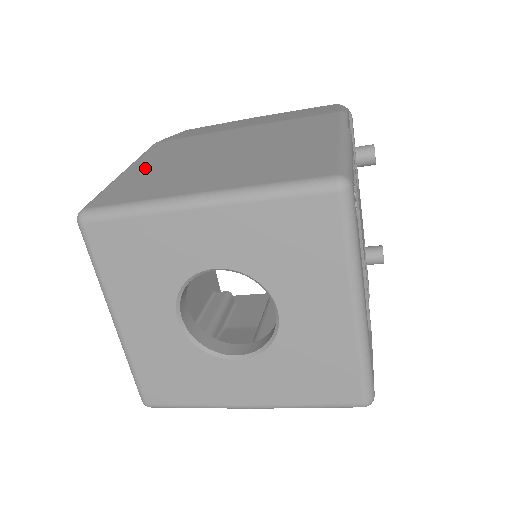
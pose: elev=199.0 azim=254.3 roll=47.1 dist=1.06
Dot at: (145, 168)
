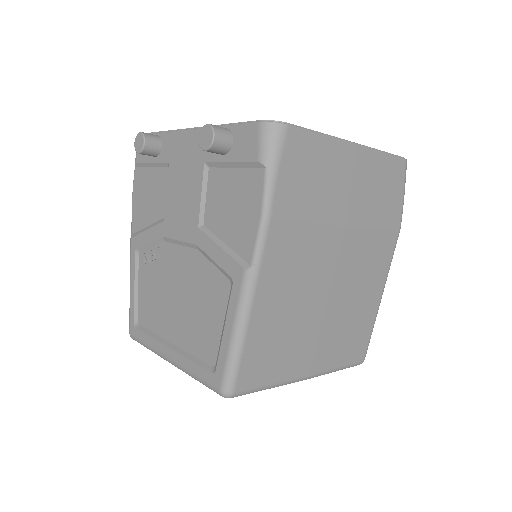
Dot at: (270, 313)
